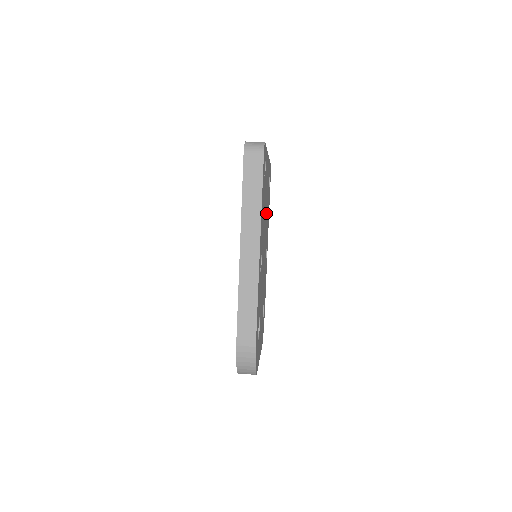
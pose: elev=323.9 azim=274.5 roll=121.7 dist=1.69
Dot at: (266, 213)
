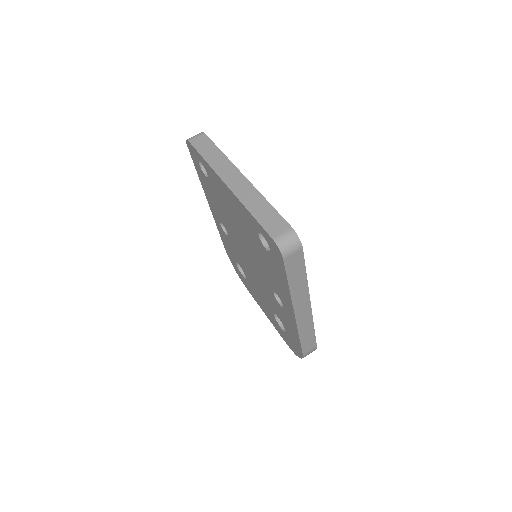
Dot at: occluded
